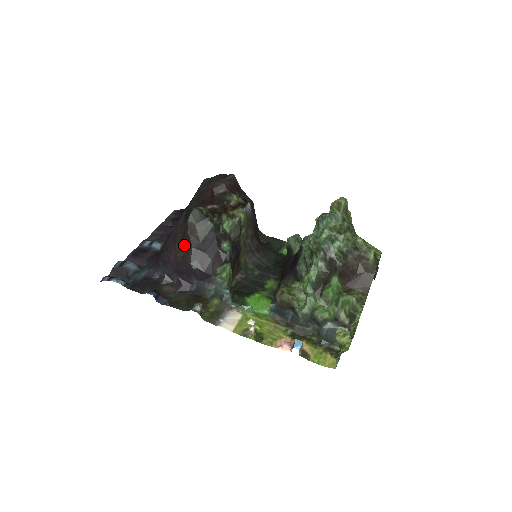
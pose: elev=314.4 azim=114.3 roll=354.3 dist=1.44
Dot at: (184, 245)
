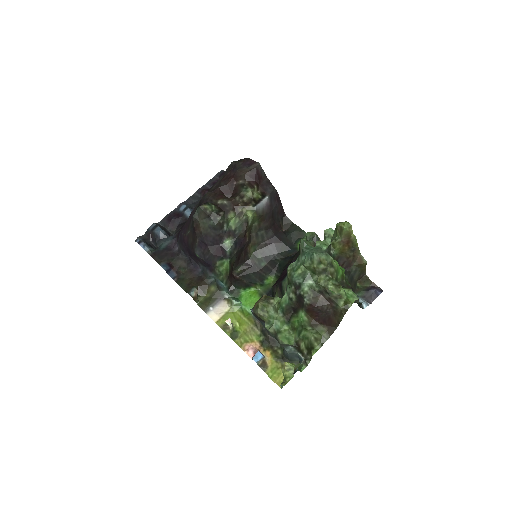
Dot at: (192, 234)
